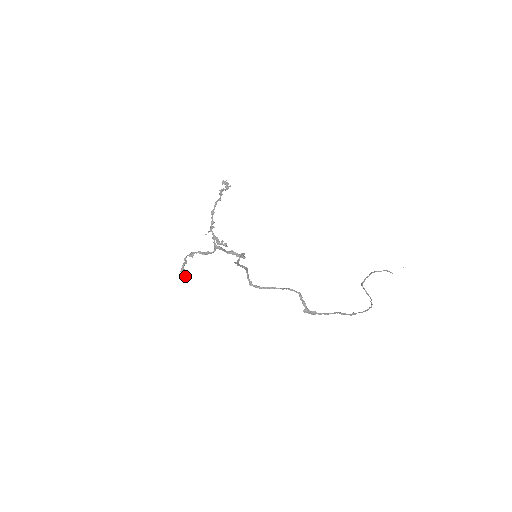
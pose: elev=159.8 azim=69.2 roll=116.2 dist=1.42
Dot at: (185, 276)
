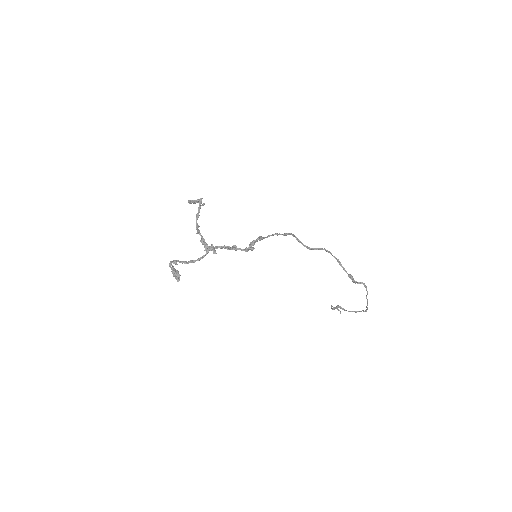
Dot at: (177, 279)
